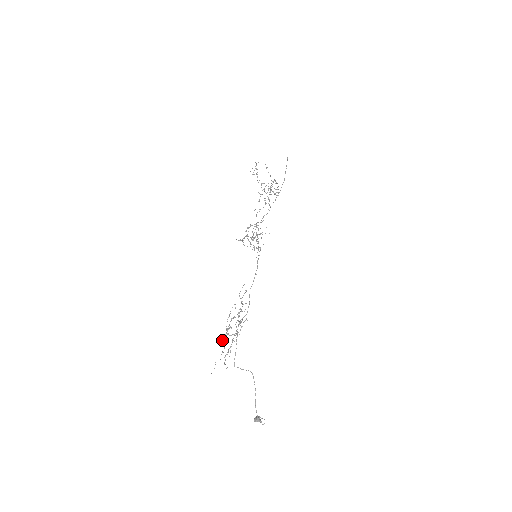
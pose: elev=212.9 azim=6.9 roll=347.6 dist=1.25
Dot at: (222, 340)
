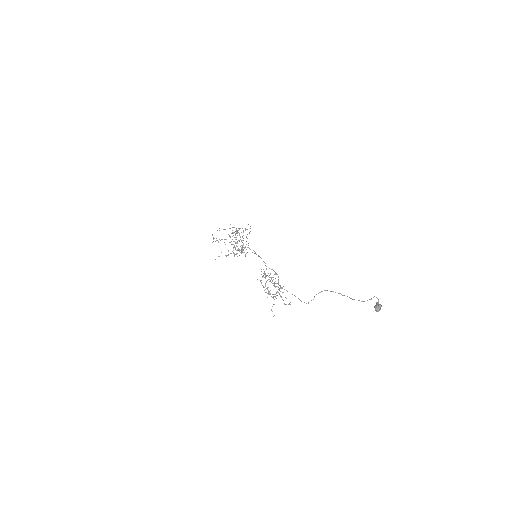
Dot at: occluded
